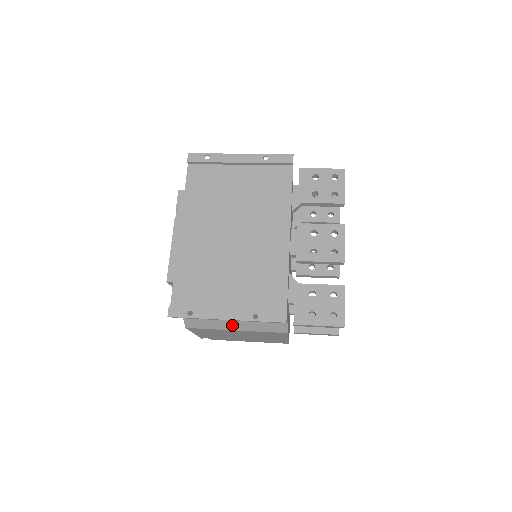
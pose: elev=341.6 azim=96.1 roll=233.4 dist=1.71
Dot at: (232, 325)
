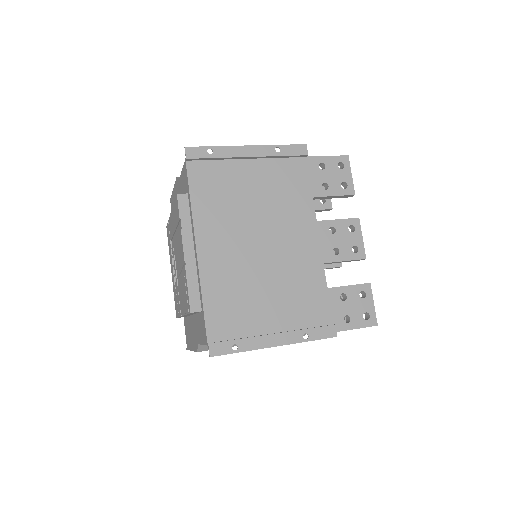
Dot at: occluded
